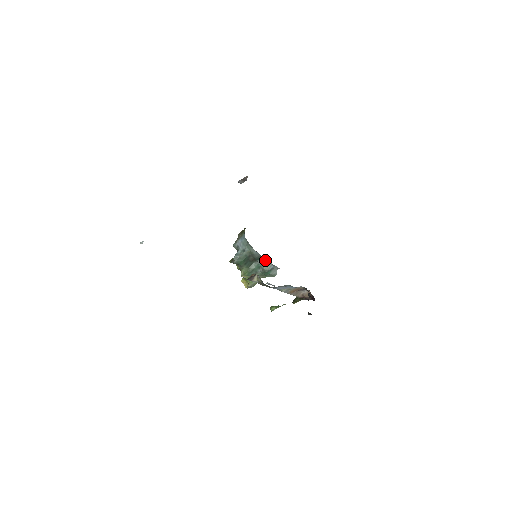
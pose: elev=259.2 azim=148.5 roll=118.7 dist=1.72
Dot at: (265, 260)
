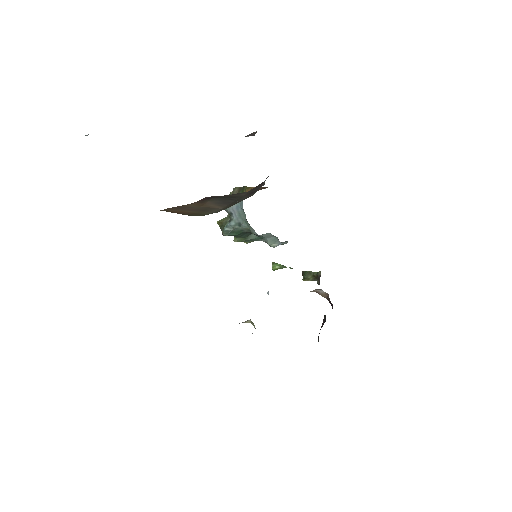
Dot at: (271, 235)
